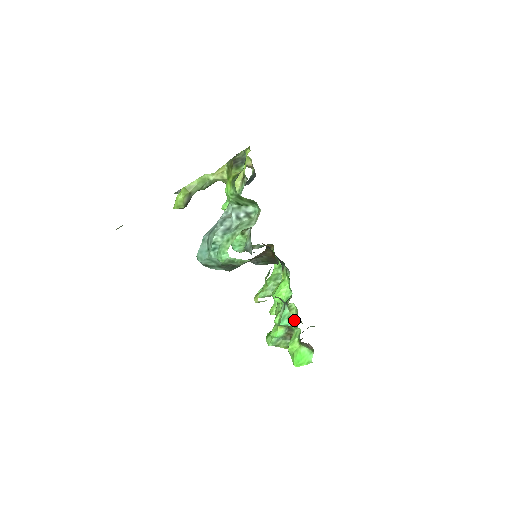
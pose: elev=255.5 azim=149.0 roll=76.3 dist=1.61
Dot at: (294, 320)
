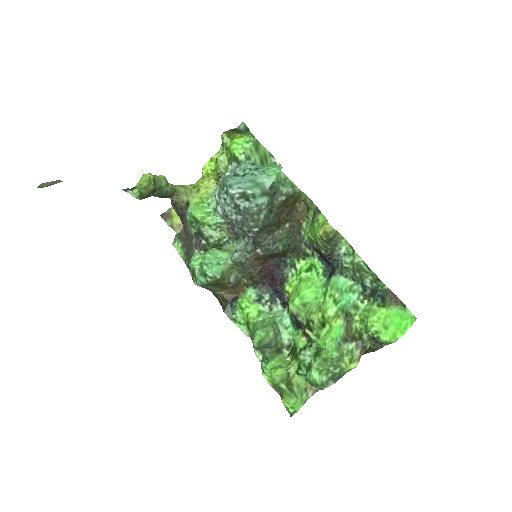
Dot at: (302, 393)
